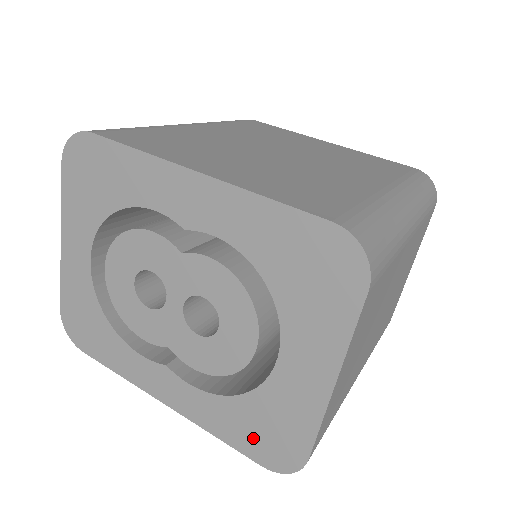
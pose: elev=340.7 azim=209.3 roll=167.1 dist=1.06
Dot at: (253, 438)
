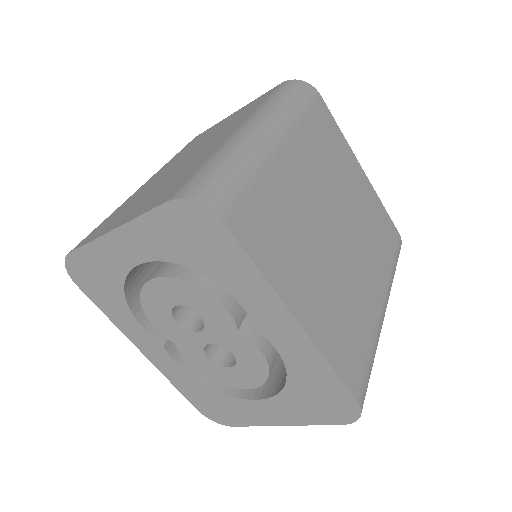
Dot at: (203, 402)
